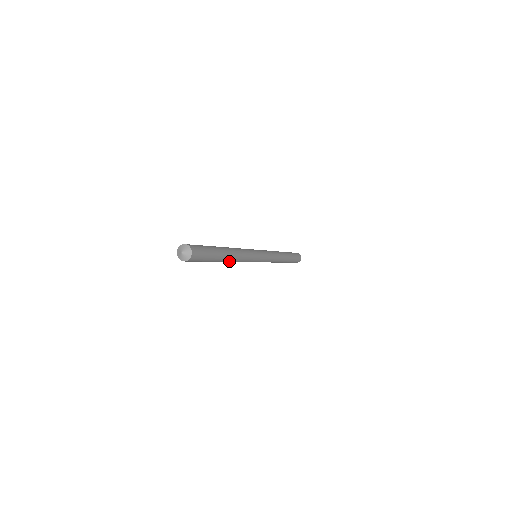
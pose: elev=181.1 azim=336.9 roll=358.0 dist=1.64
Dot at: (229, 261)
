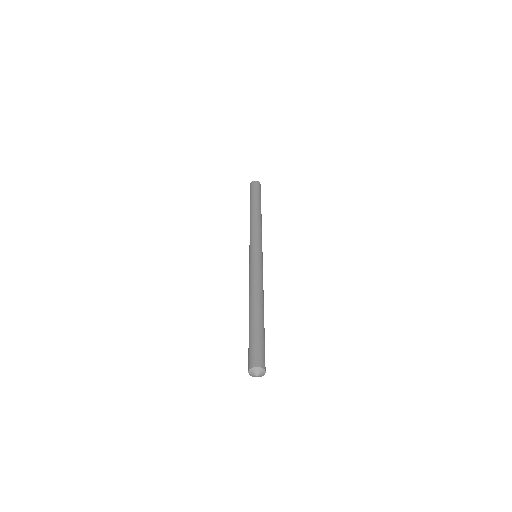
Dot at: occluded
